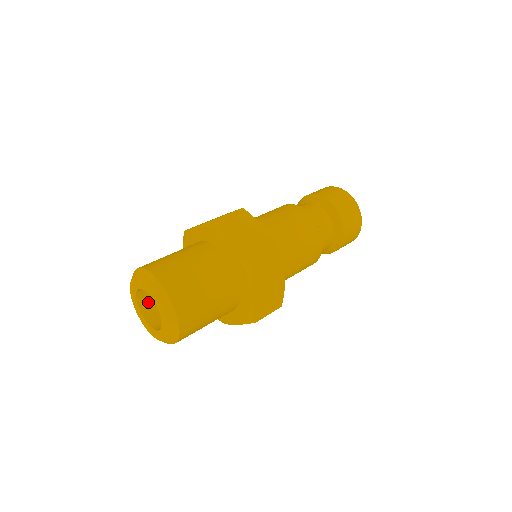
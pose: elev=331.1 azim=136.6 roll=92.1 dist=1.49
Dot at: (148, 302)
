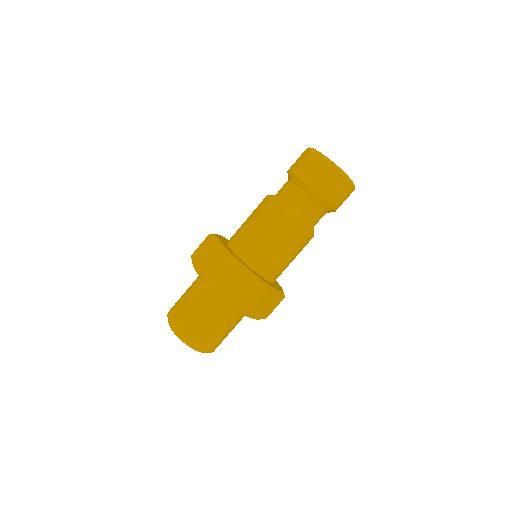
Dot at: occluded
